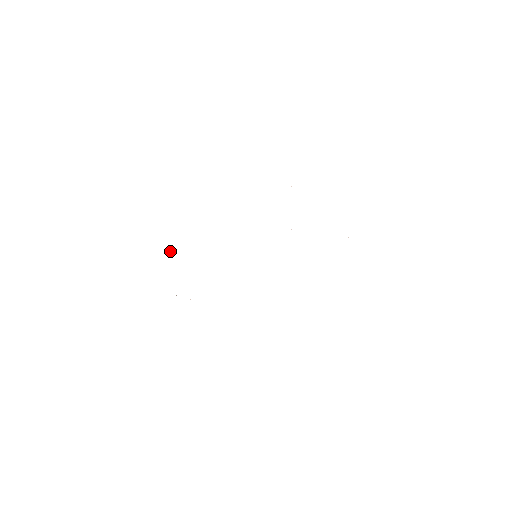
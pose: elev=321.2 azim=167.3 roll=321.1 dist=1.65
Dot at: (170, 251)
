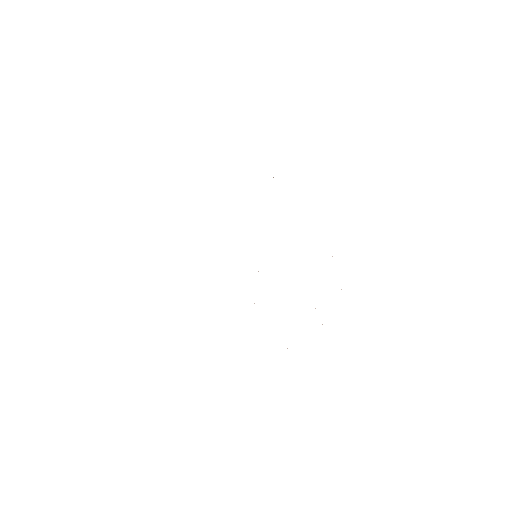
Dot at: occluded
